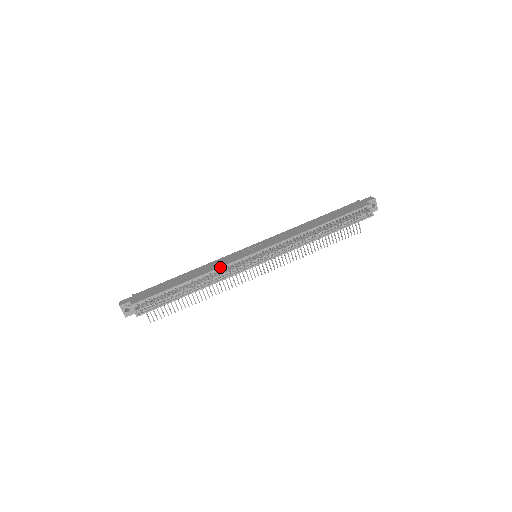
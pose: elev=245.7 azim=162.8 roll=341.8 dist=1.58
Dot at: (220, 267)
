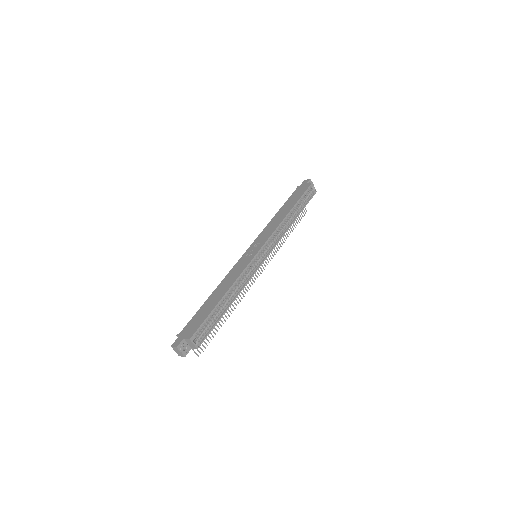
Dot at: (241, 273)
